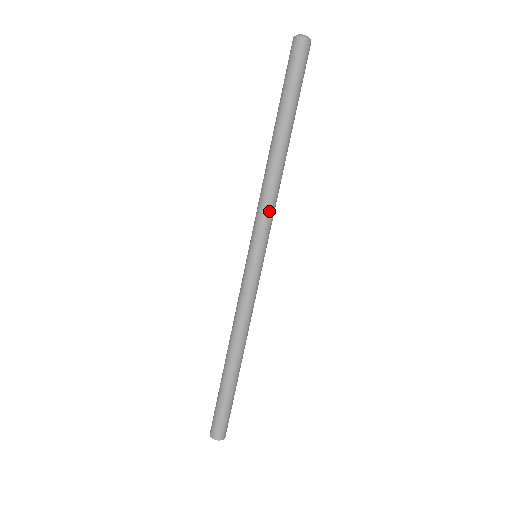
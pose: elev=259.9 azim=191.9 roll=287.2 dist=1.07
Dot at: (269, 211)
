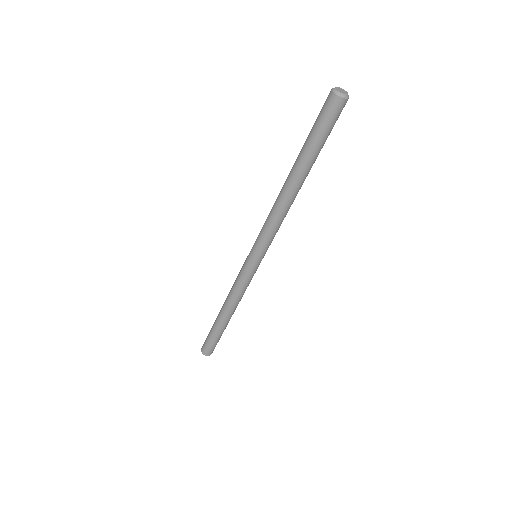
Dot at: (276, 231)
